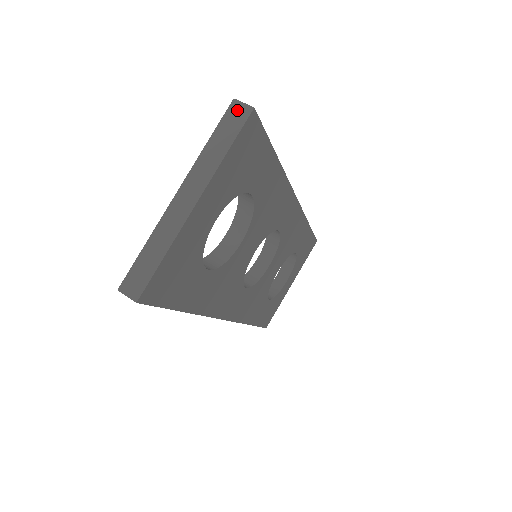
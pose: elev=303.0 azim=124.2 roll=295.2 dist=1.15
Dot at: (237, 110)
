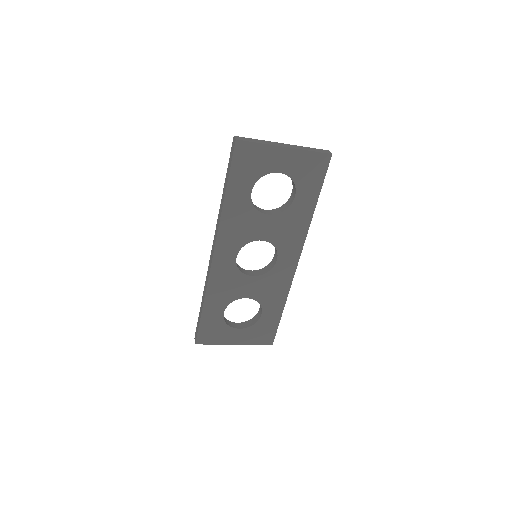
Dot at: (326, 151)
